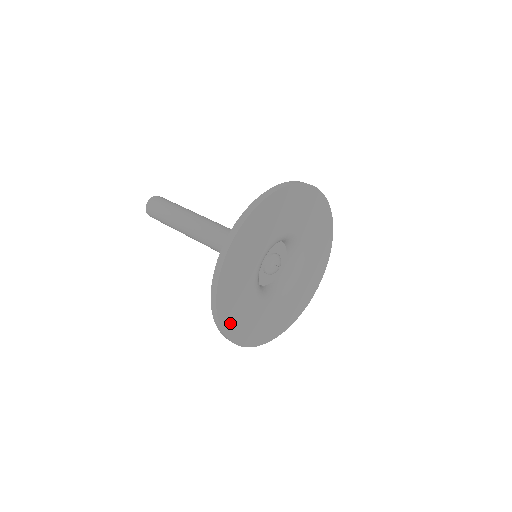
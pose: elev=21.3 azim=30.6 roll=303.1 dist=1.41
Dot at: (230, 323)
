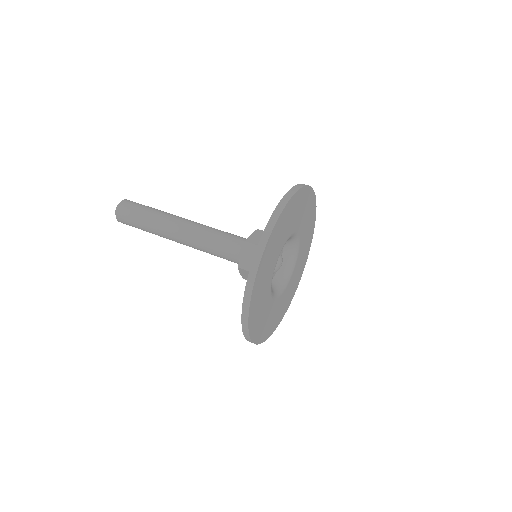
Dot at: (267, 332)
